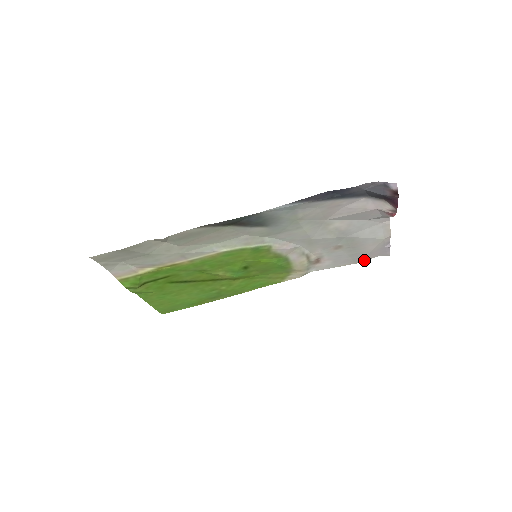
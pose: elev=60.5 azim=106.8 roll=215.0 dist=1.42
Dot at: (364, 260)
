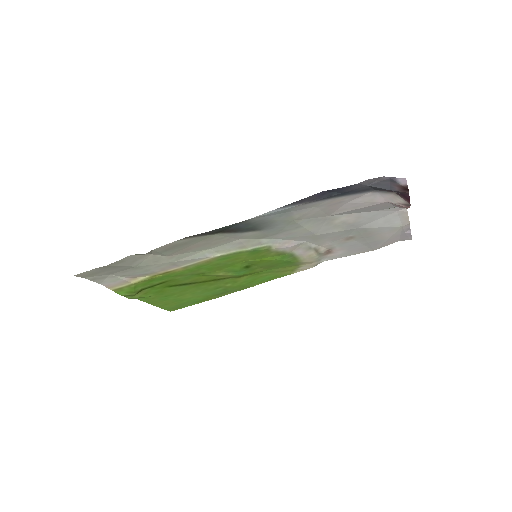
Dot at: (382, 246)
